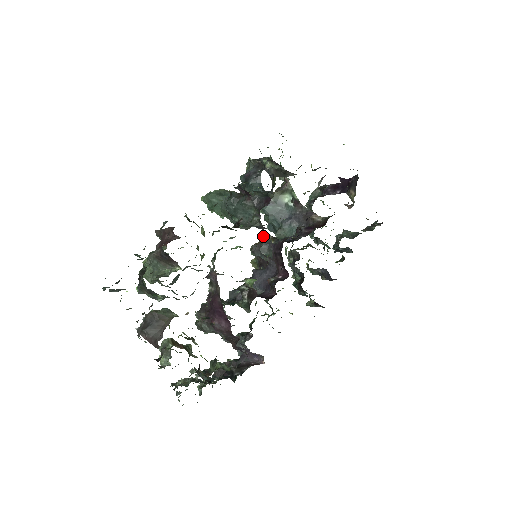
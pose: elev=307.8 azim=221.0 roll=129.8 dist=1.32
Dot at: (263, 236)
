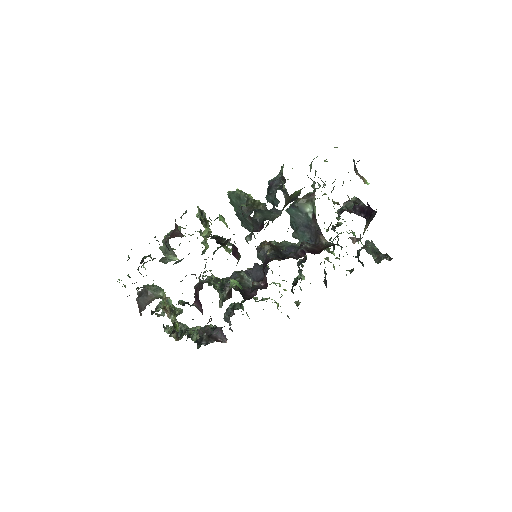
Dot at: occluded
